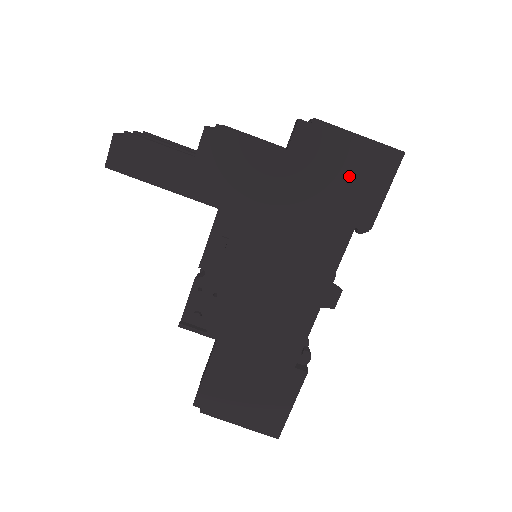
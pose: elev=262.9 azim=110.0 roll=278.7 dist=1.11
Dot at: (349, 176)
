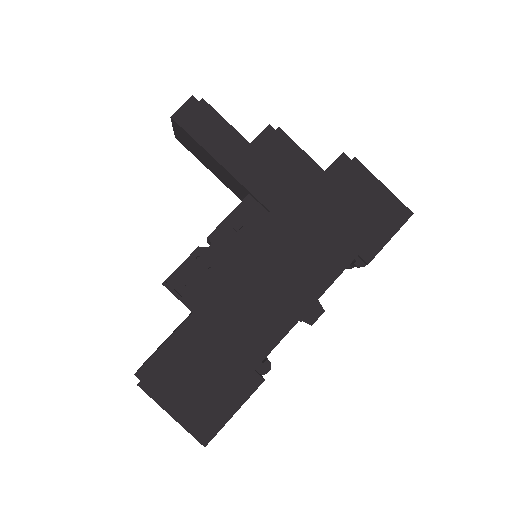
Dot at: (366, 213)
